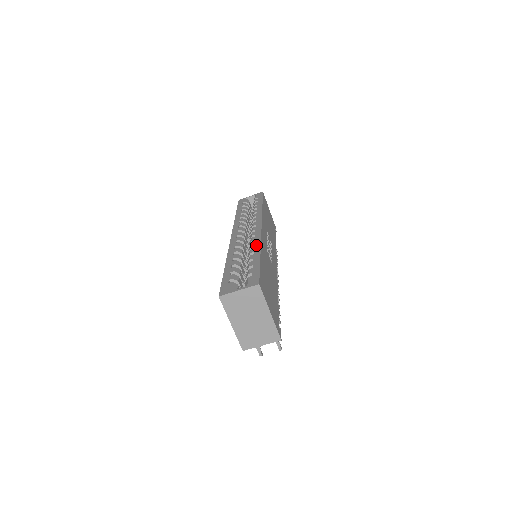
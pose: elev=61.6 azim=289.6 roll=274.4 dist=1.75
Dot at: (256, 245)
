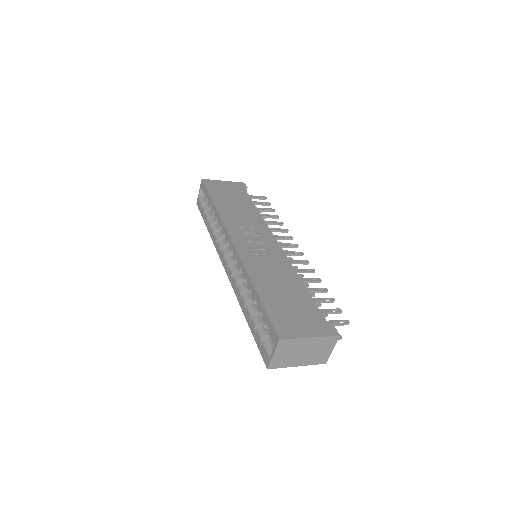
Dot at: (245, 277)
